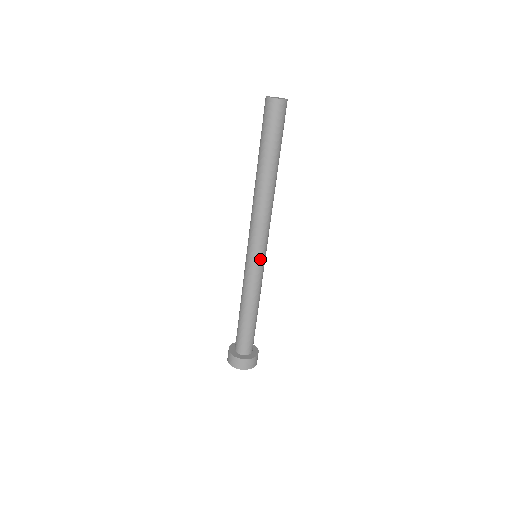
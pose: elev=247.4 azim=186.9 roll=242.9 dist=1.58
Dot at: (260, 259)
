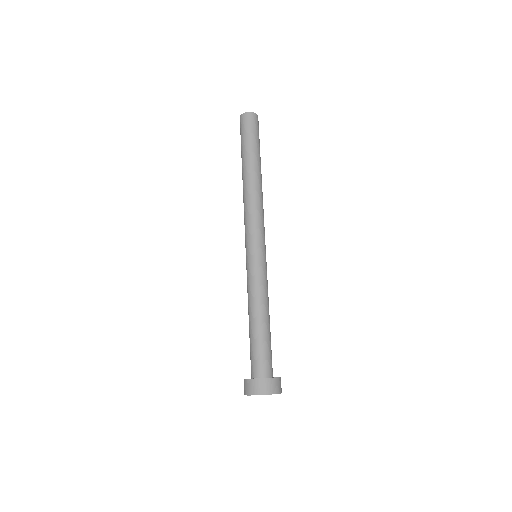
Dot at: (265, 254)
